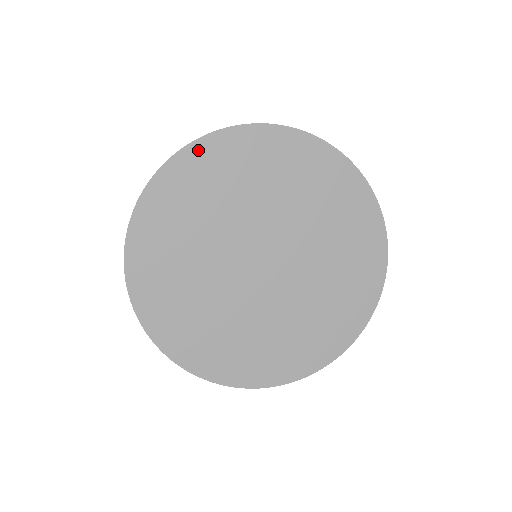
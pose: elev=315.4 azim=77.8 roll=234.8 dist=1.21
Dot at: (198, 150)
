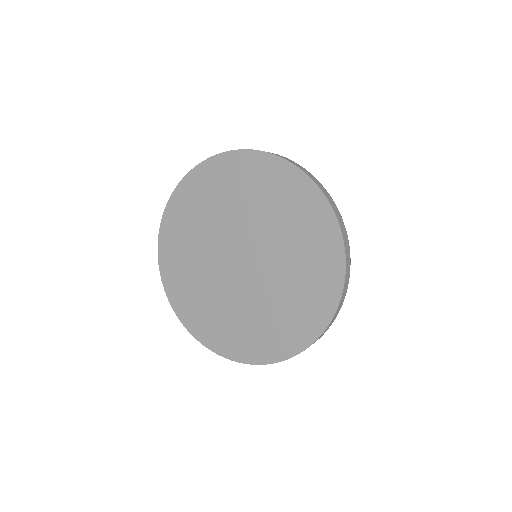
Dot at: (265, 160)
